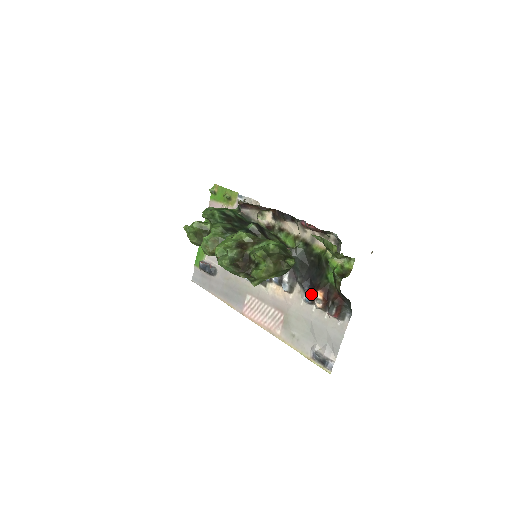
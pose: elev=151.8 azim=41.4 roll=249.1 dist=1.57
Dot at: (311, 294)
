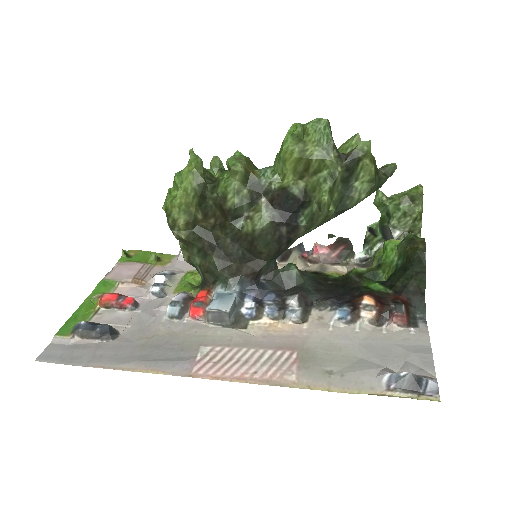
Dot at: (350, 306)
